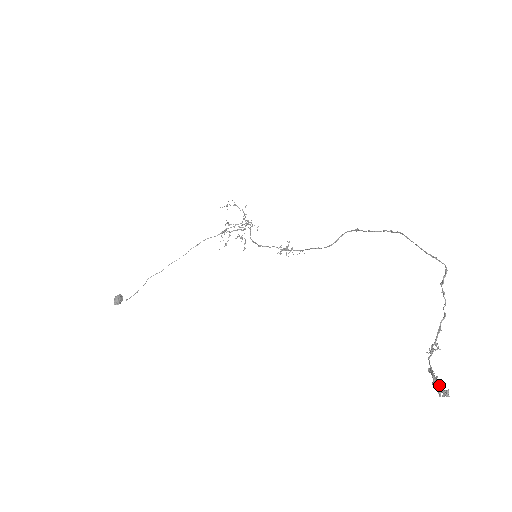
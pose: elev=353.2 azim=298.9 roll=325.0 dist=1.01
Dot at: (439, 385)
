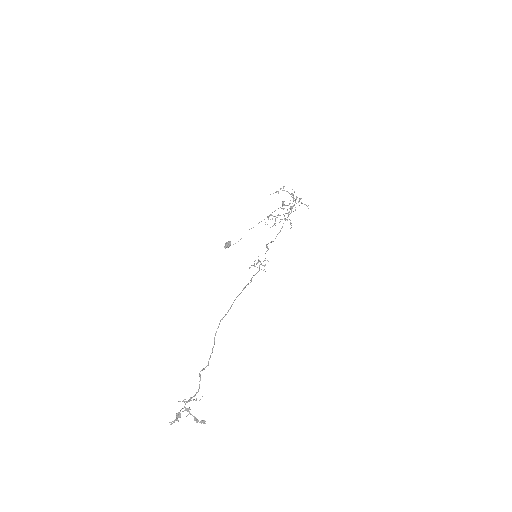
Dot at: (176, 419)
